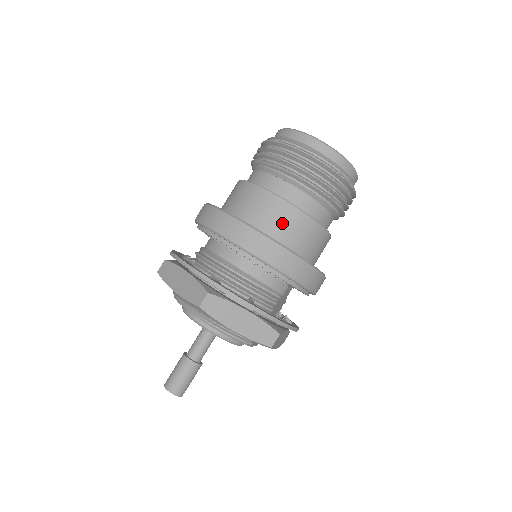
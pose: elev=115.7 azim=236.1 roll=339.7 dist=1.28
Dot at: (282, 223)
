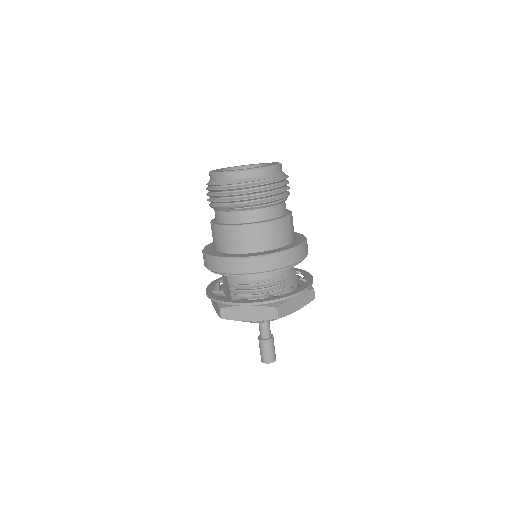
Dot at: (277, 235)
